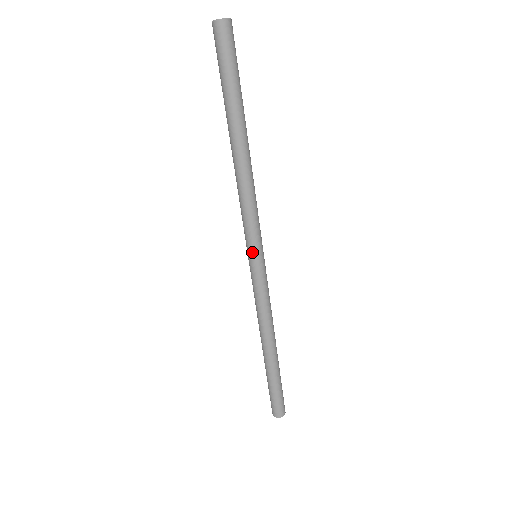
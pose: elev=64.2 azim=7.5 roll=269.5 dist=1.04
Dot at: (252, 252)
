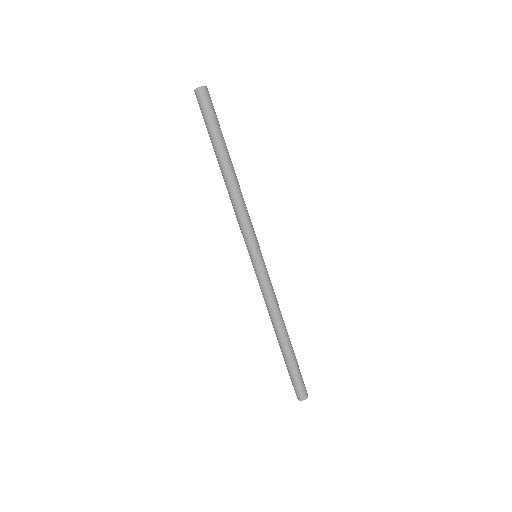
Dot at: (254, 251)
